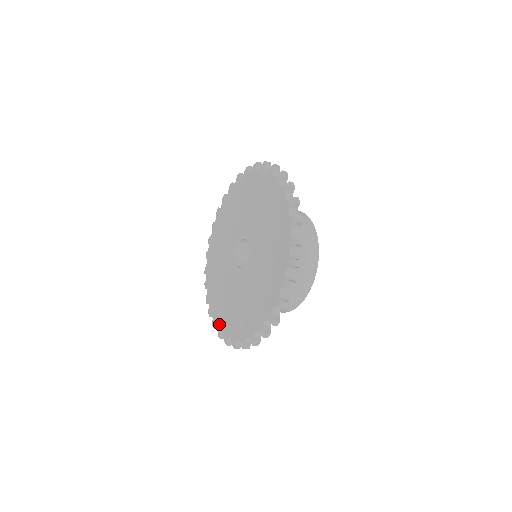
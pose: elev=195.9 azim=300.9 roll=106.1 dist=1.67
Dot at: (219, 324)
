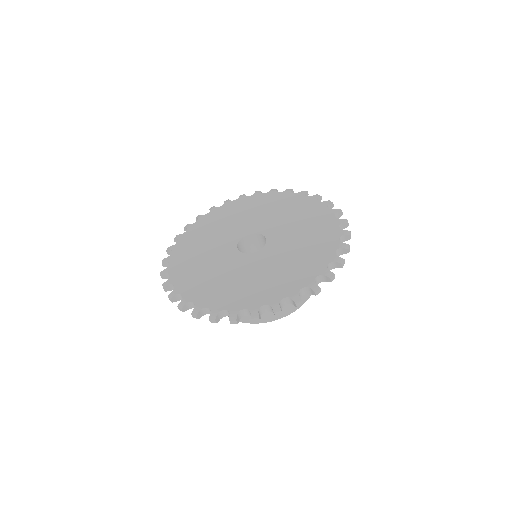
Dot at: (200, 301)
